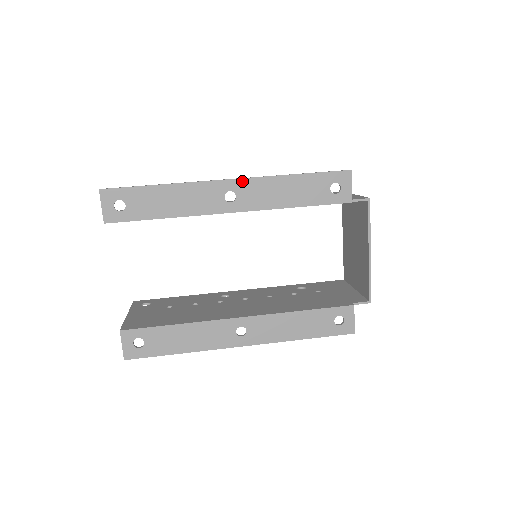
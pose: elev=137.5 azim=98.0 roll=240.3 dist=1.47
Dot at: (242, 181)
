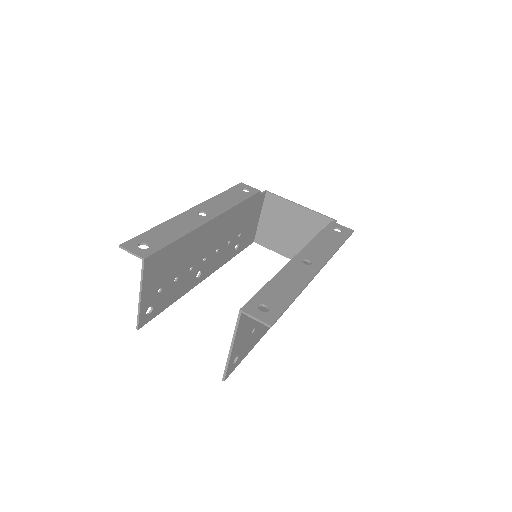
Dot at: (199, 206)
